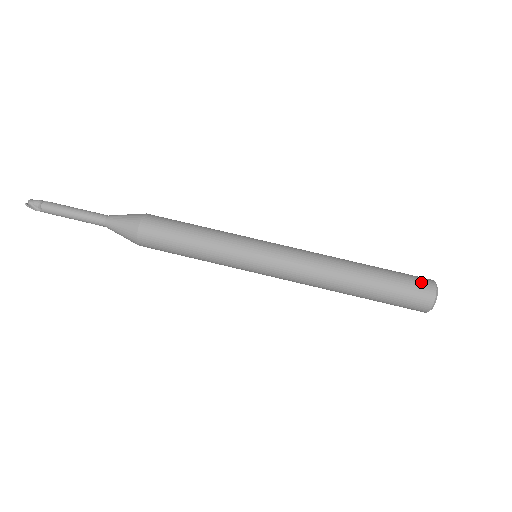
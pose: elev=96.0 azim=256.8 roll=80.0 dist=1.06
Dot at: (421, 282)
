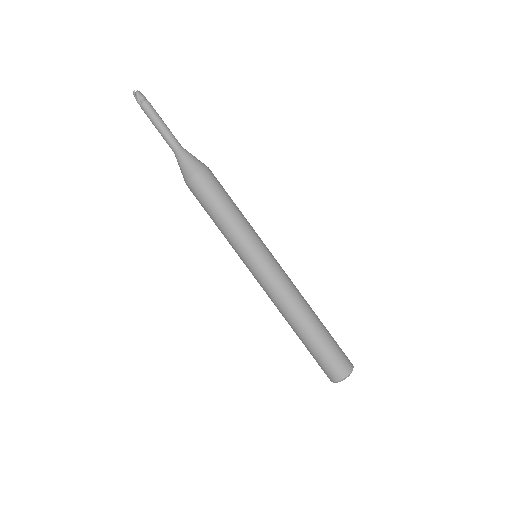
Dot at: (346, 359)
